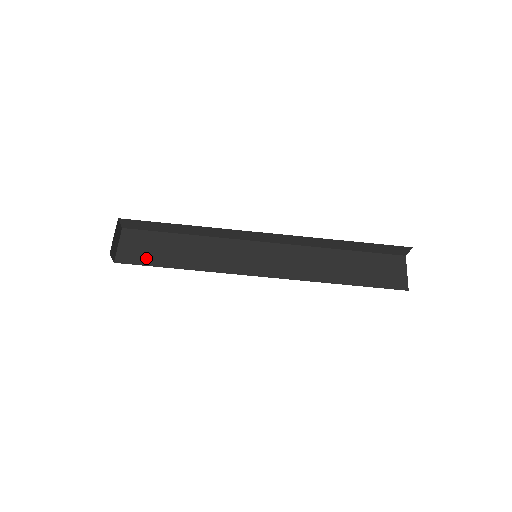
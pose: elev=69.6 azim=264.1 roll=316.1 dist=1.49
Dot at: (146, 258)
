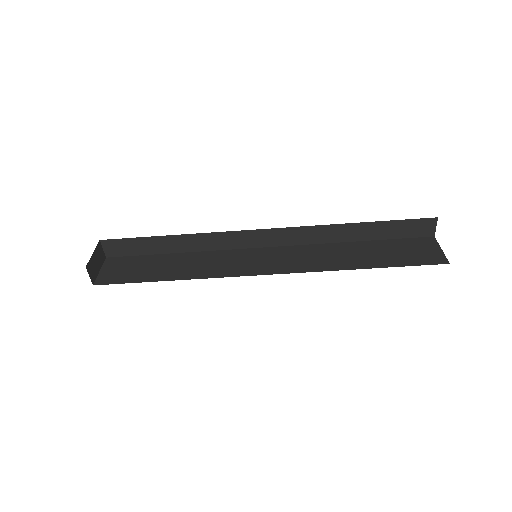
Dot at: (130, 277)
